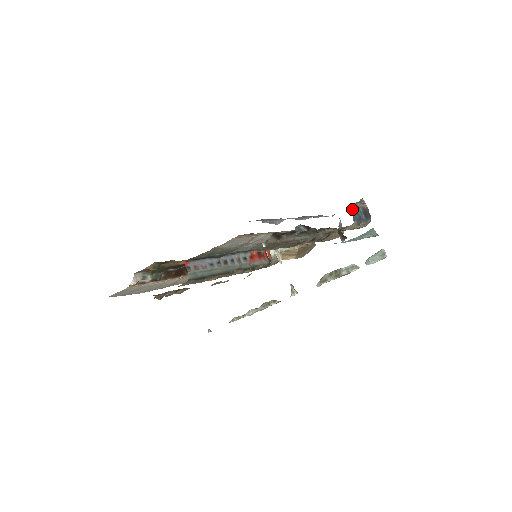
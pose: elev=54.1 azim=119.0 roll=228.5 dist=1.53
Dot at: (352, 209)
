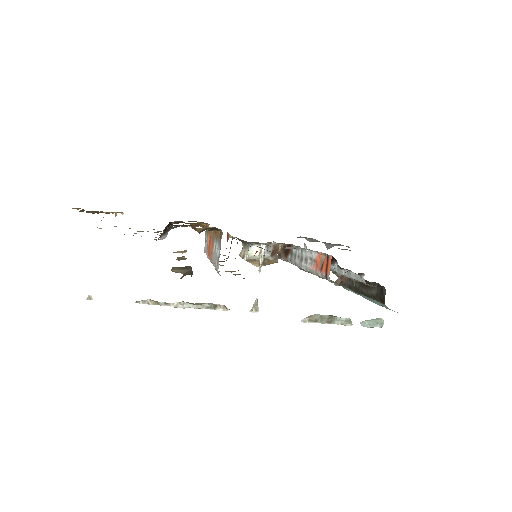
Dot at: occluded
